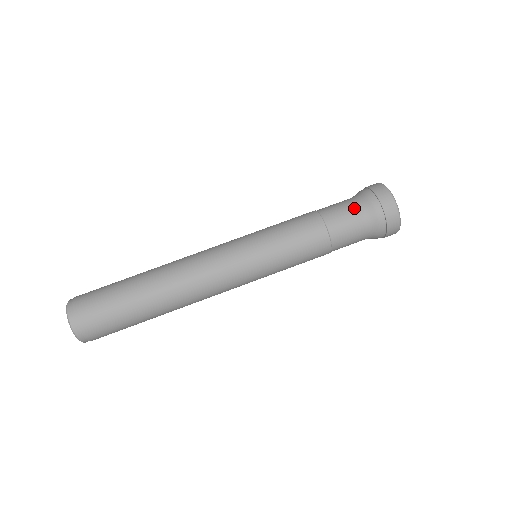
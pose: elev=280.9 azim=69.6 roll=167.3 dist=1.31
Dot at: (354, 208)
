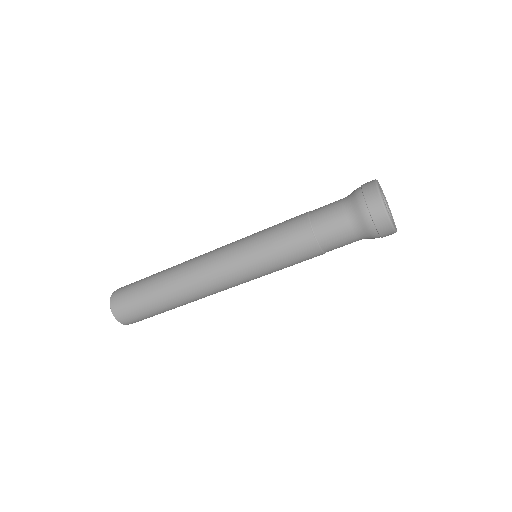
Dot at: (341, 208)
